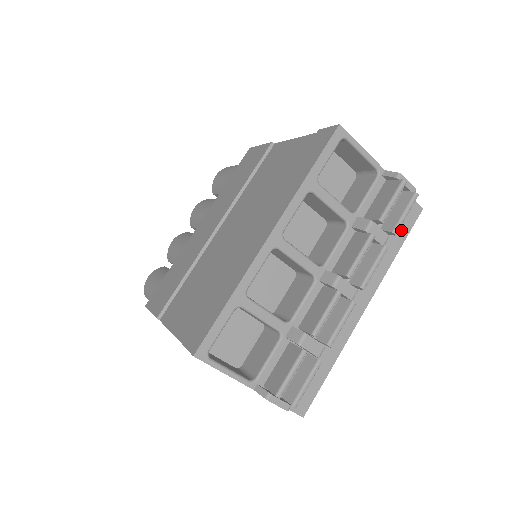
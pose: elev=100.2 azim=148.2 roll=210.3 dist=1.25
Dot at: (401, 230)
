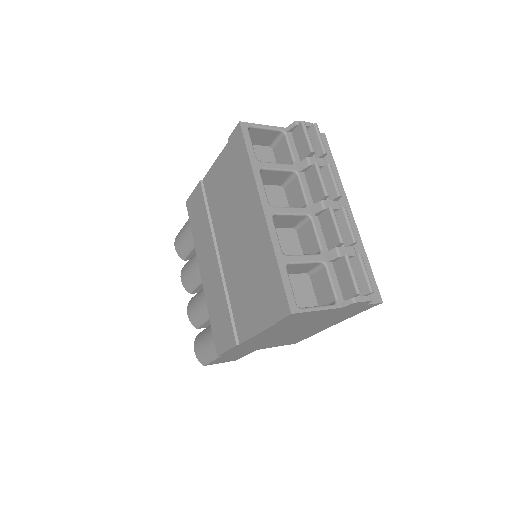
Dot at: occluded
